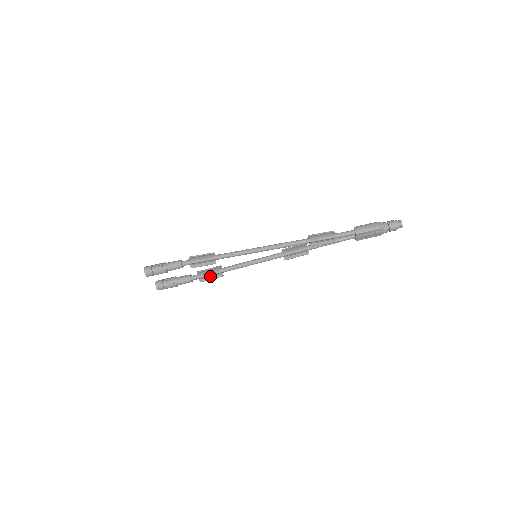
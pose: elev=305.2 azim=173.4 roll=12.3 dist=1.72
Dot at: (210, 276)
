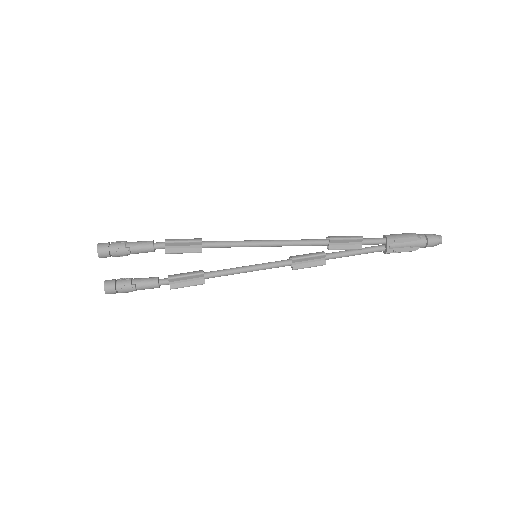
Dot at: (186, 280)
